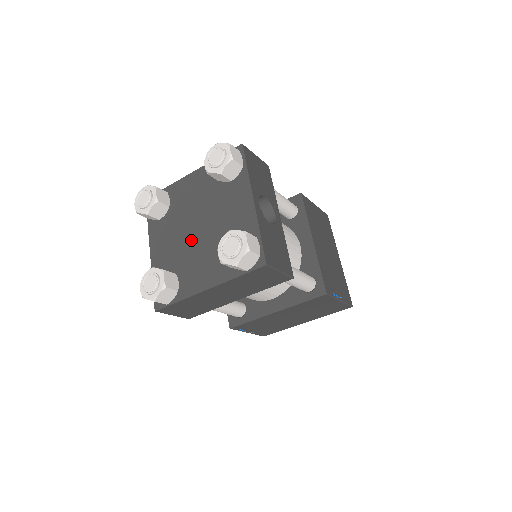
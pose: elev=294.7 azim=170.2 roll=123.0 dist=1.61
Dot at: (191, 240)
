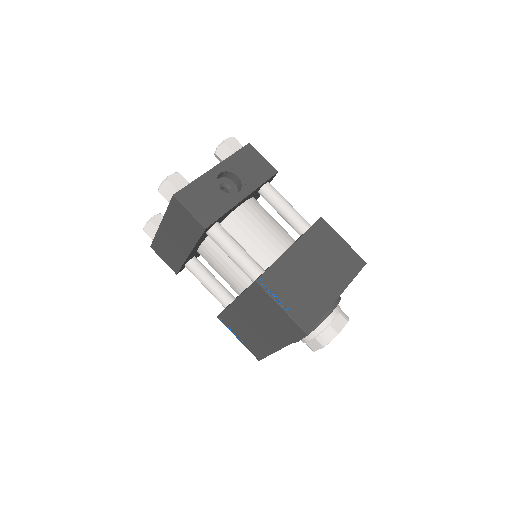
Dot at: occluded
